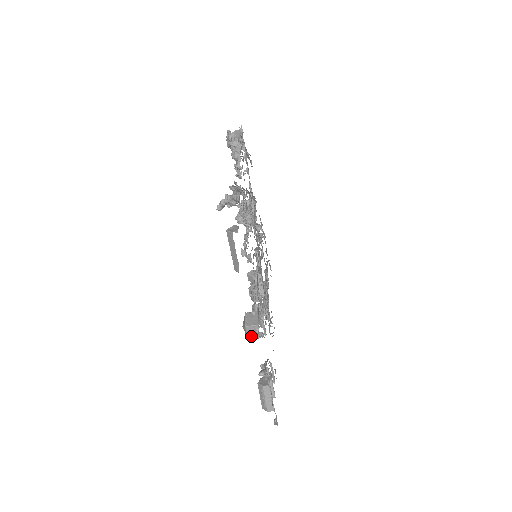
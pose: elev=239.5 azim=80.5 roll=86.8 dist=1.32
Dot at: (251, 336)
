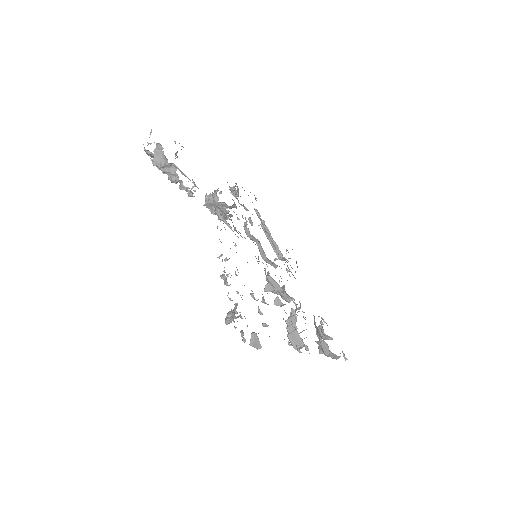
Dot at: occluded
